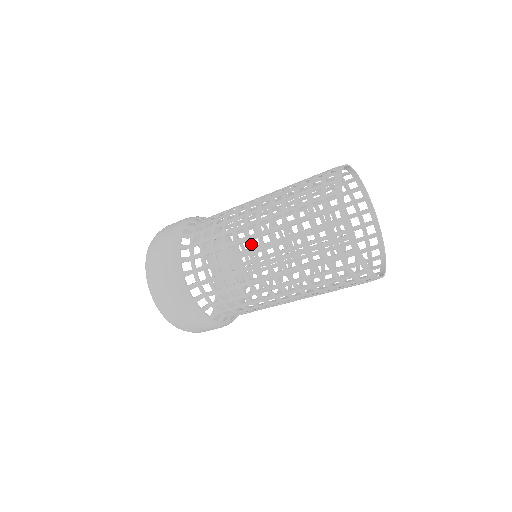
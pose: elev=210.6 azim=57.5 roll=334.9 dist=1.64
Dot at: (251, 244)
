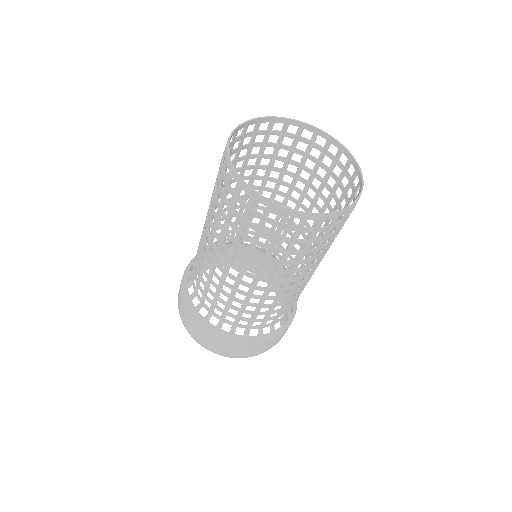
Dot at: occluded
